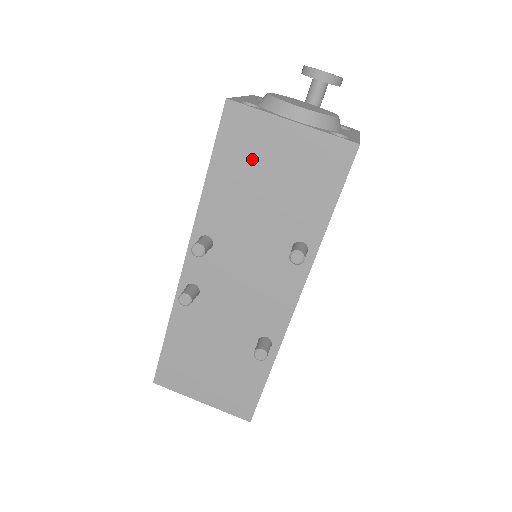
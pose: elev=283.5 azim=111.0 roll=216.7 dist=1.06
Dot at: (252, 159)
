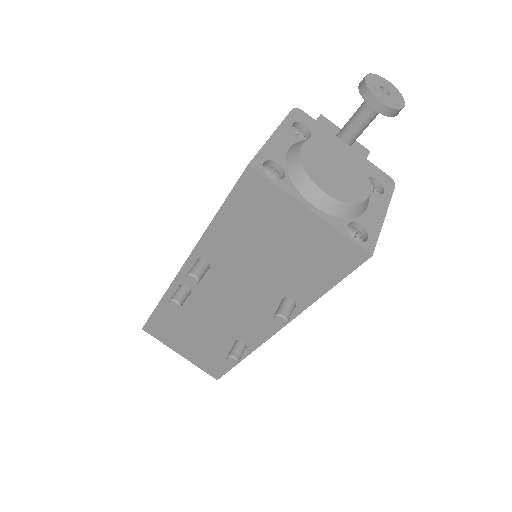
Dot at: (262, 223)
